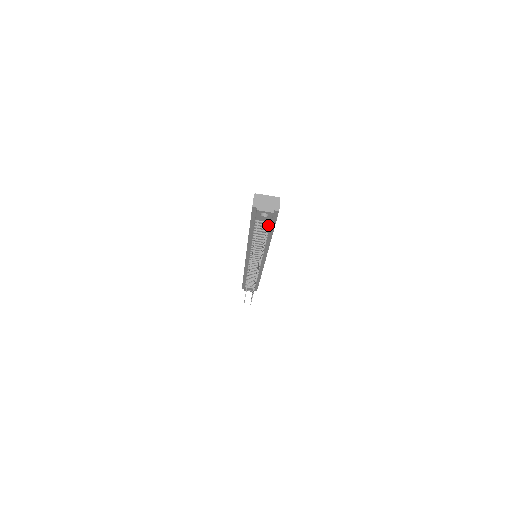
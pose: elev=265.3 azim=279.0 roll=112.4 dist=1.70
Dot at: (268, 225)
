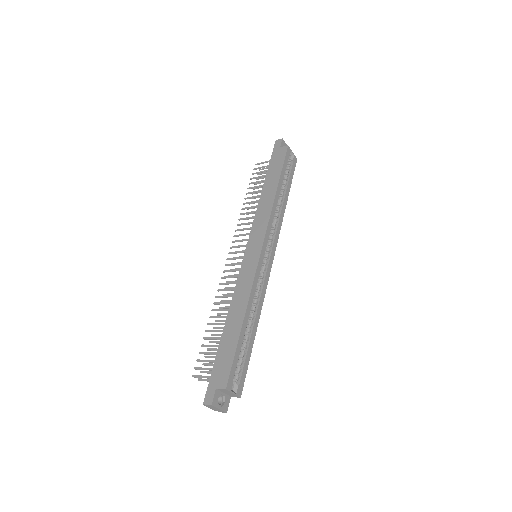
Dot at: occluded
